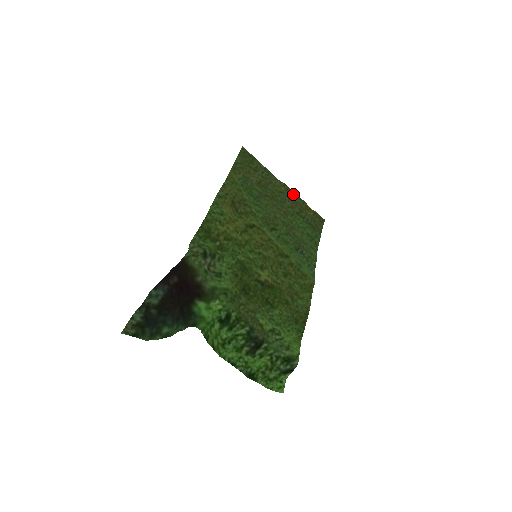
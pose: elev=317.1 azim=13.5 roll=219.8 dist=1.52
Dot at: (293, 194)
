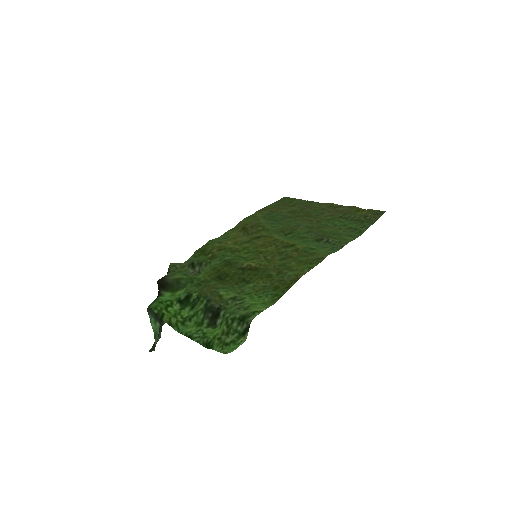
Dot at: (340, 207)
